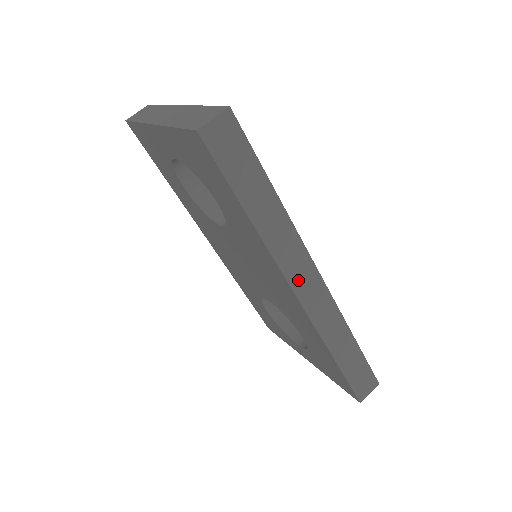
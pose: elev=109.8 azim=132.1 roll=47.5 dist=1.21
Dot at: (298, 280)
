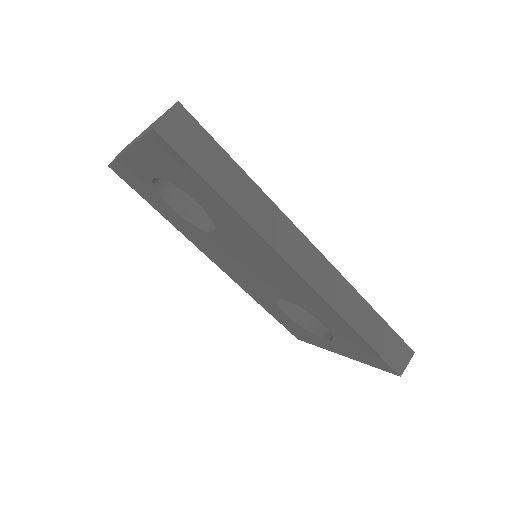
Dot at: (293, 255)
